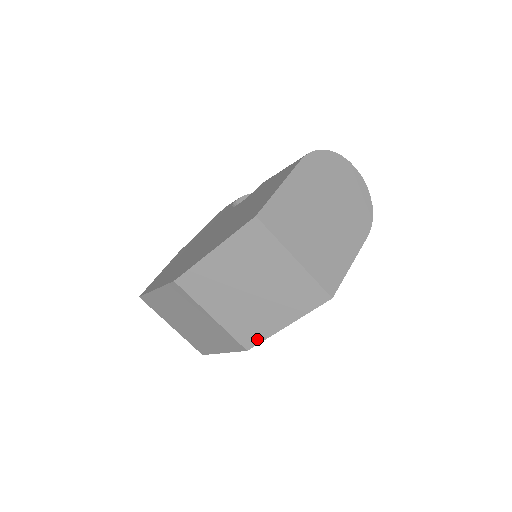
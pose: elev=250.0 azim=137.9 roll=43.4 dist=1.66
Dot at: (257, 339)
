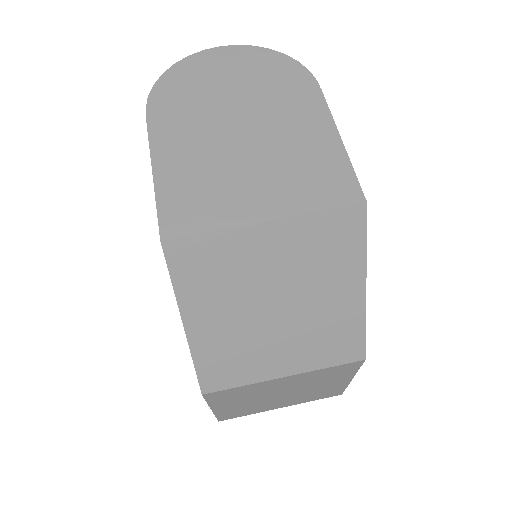
Dot at: (357, 339)
